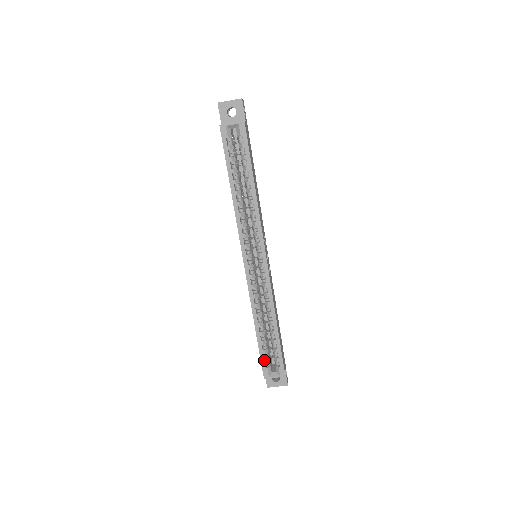
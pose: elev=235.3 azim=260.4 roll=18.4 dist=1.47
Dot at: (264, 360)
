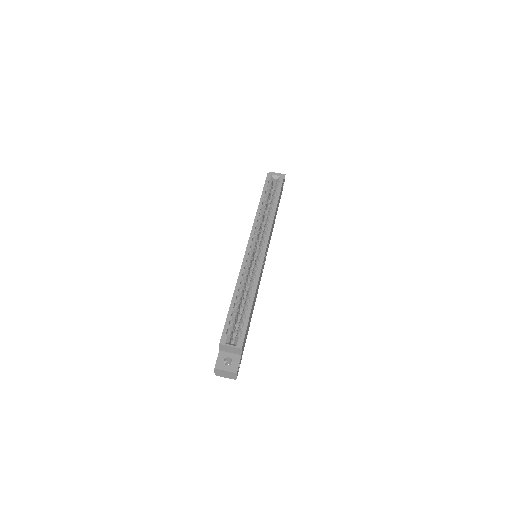
Dot at: (228, 325)
